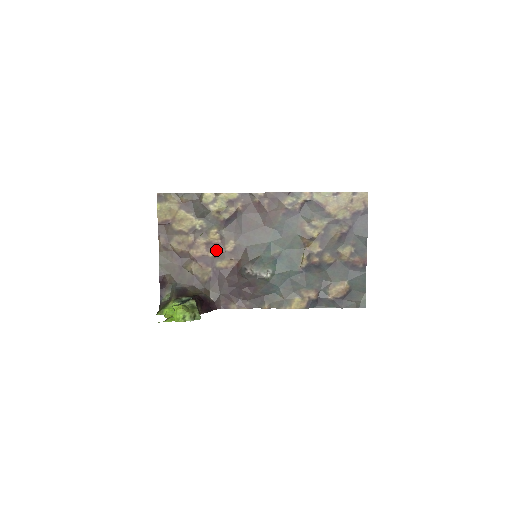
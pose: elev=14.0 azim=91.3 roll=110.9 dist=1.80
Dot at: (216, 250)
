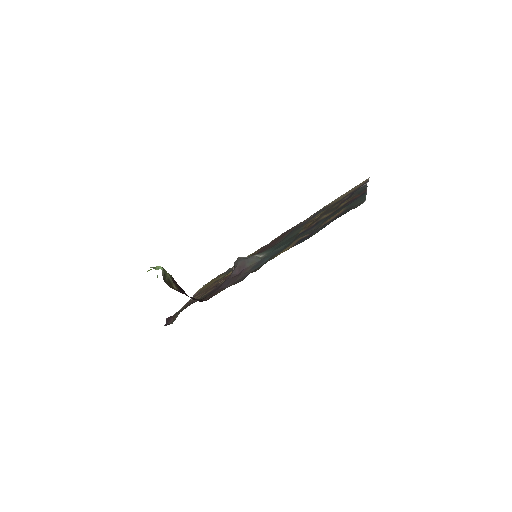
Dot at: occluded
